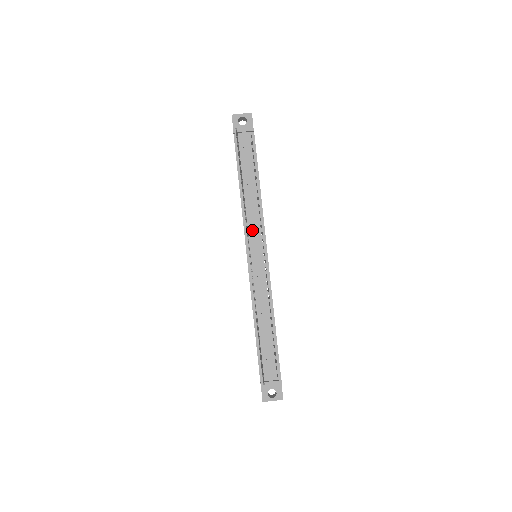
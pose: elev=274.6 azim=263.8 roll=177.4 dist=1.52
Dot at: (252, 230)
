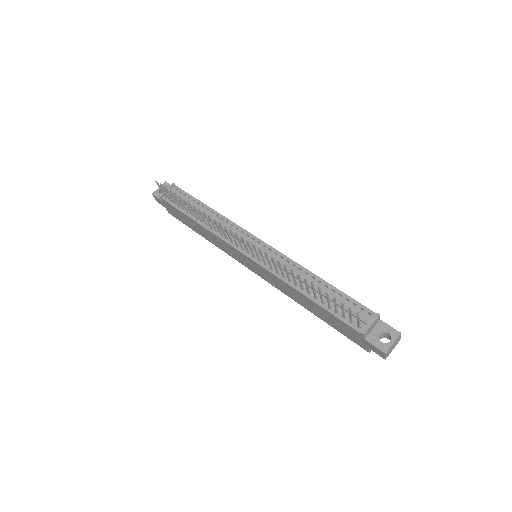
Dot at: occluded
